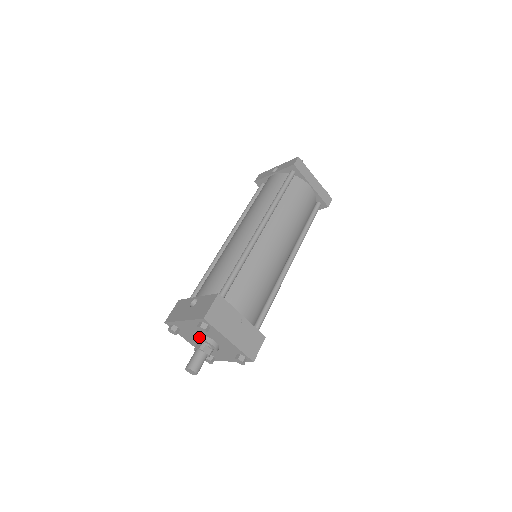
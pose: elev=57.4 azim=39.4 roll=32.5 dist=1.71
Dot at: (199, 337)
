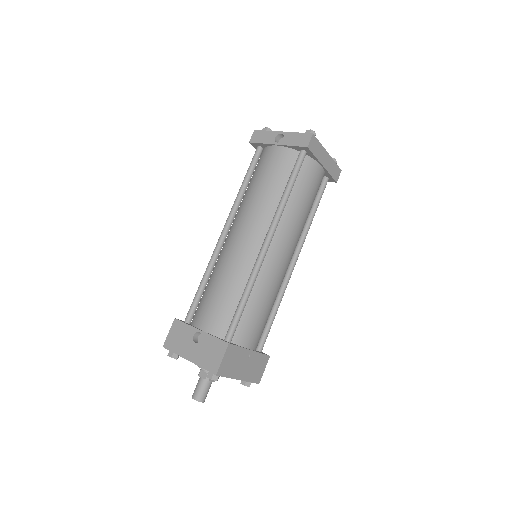
Dot at: (204, 369)
